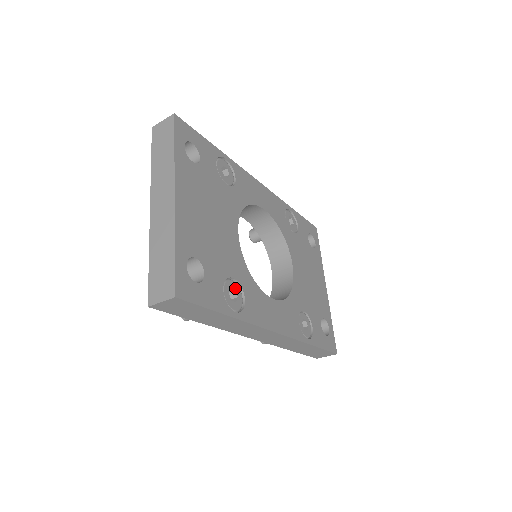
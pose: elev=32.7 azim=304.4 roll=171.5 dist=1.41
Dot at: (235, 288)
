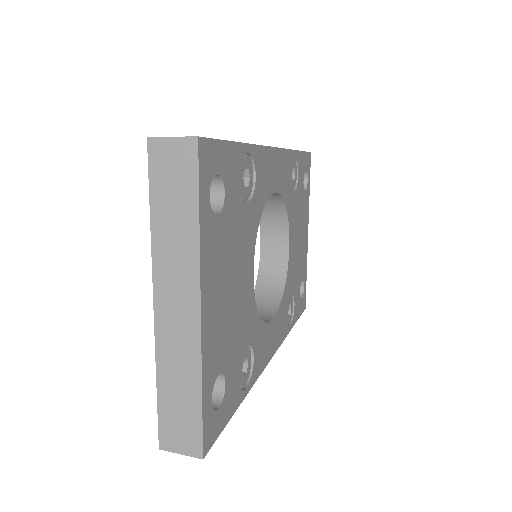
Dot at: (247, 355)
